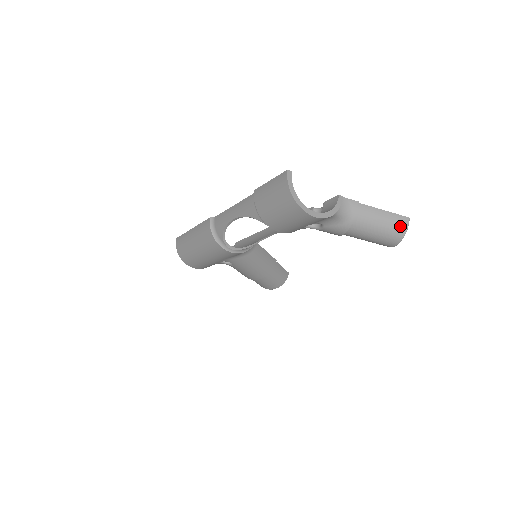
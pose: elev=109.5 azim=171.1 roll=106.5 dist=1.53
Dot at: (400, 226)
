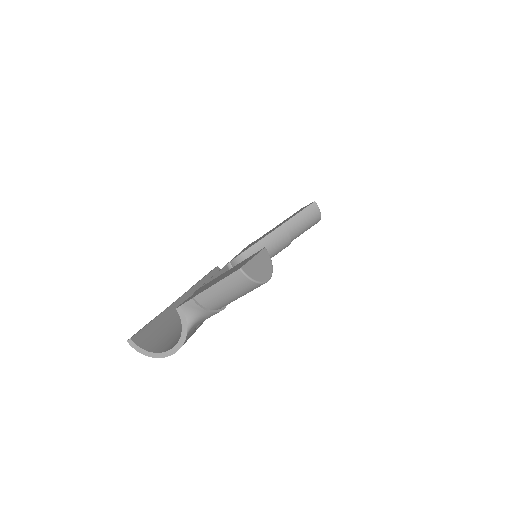
Dot at: (241, 283)
